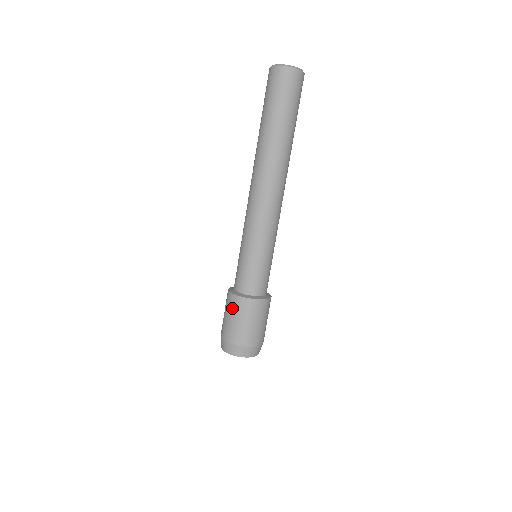
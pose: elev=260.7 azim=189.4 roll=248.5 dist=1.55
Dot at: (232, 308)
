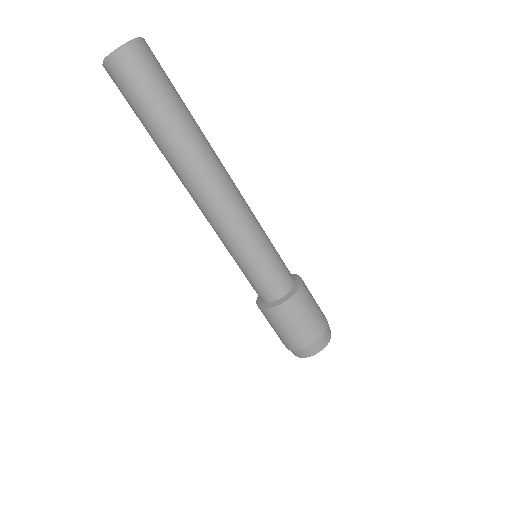
Dot at: (280, 320)
